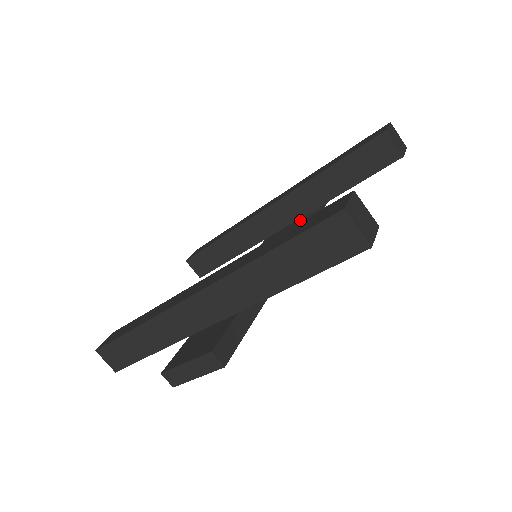
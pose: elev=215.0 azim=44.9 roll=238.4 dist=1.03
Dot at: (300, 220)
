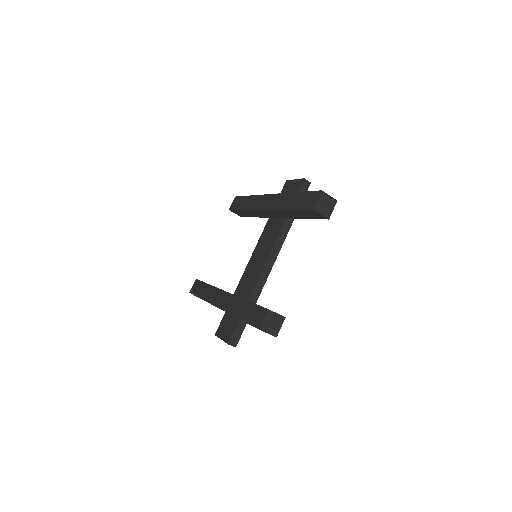
Dot at: (283, 223)
